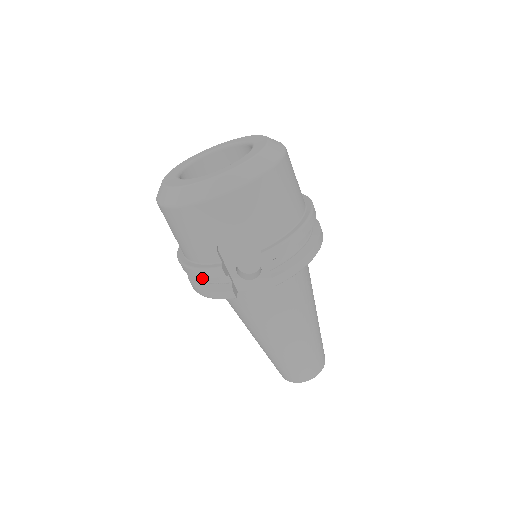
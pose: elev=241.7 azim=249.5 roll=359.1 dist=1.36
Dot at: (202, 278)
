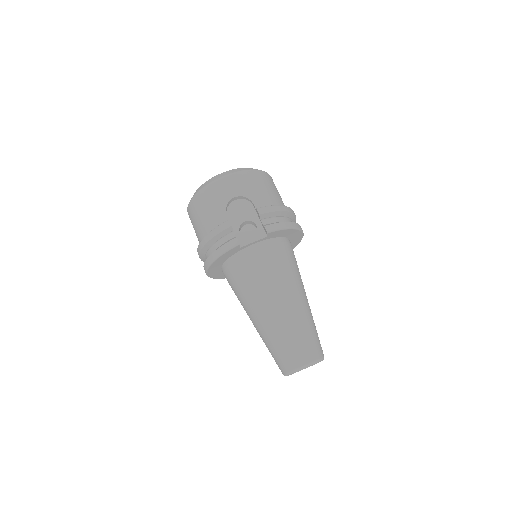
Dot at: (214, 249)
